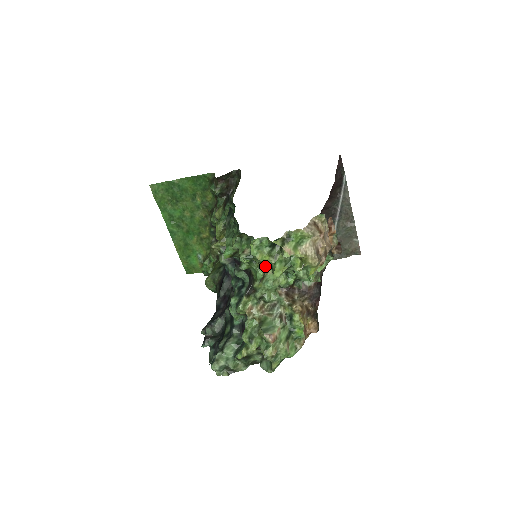
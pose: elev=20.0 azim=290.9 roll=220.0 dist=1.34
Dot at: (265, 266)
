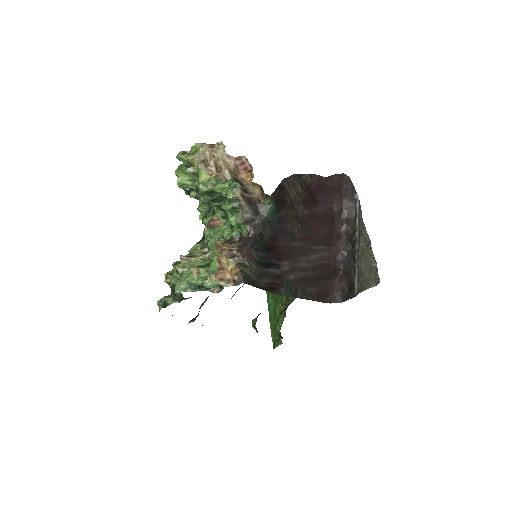
Dot at: (190, 192)
